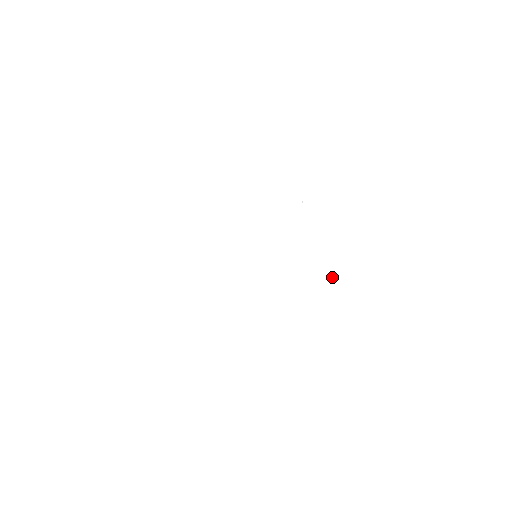
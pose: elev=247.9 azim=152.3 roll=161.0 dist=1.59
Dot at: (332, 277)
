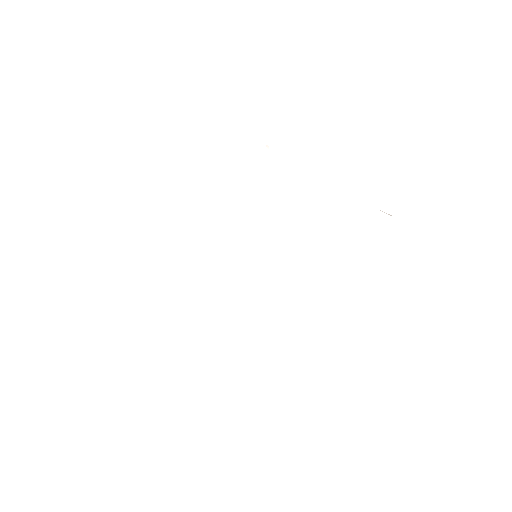
Dot at: occluded
